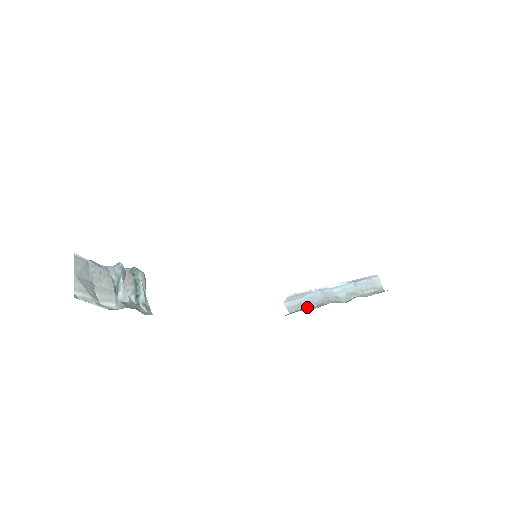
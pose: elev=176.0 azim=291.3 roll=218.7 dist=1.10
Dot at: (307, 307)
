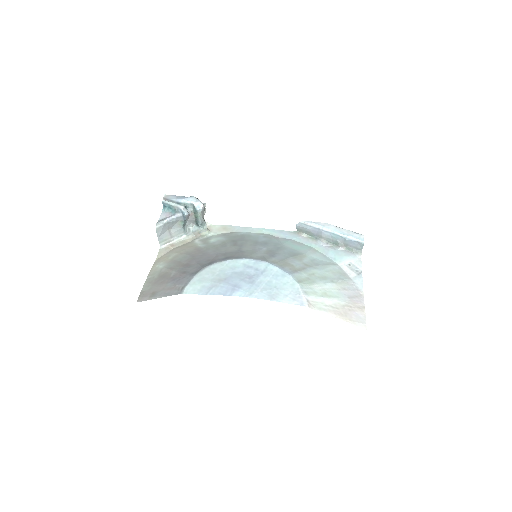
Dot at: (309, 234)
